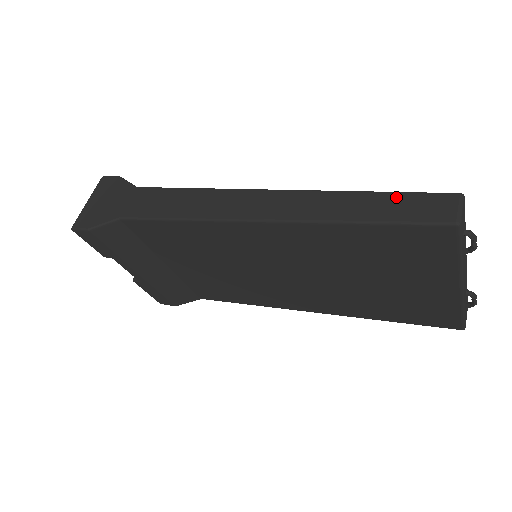
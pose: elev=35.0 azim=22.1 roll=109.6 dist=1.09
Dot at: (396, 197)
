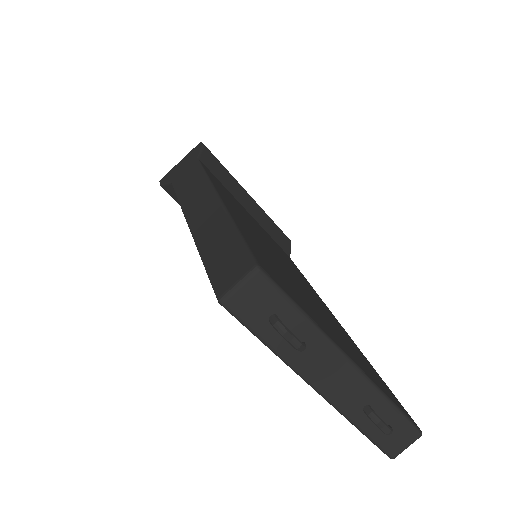
Dot at: (233, 242)
